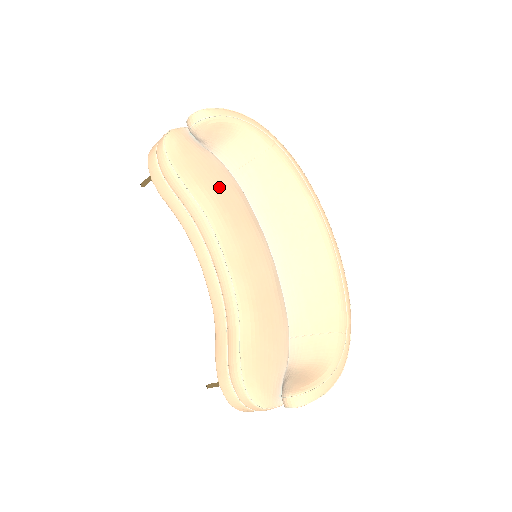
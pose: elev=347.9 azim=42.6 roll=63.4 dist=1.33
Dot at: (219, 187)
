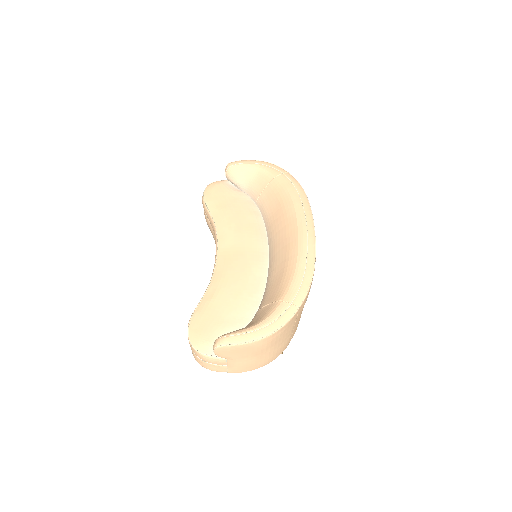
Dot at: (236, 209)
